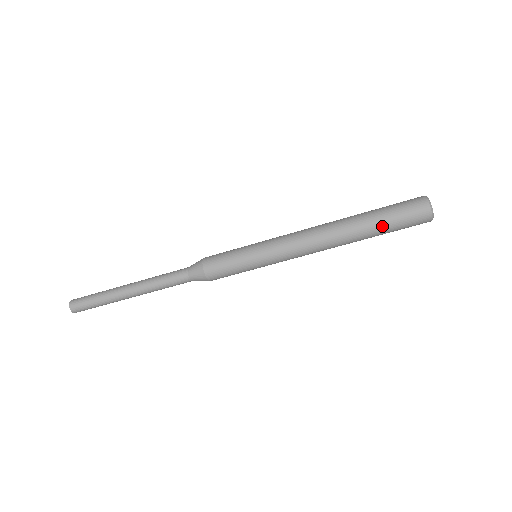
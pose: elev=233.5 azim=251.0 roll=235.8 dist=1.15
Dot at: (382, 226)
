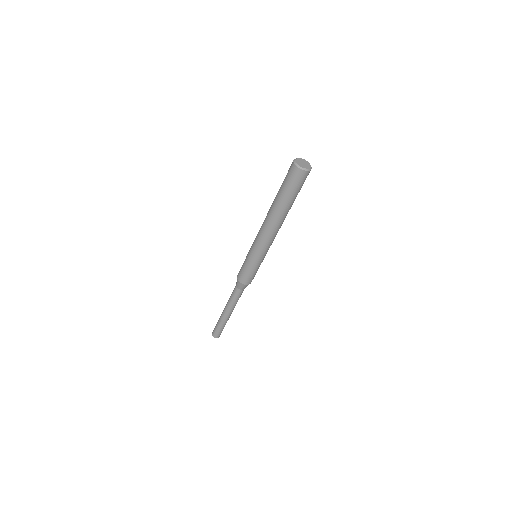
Dot at: (283, 195)
